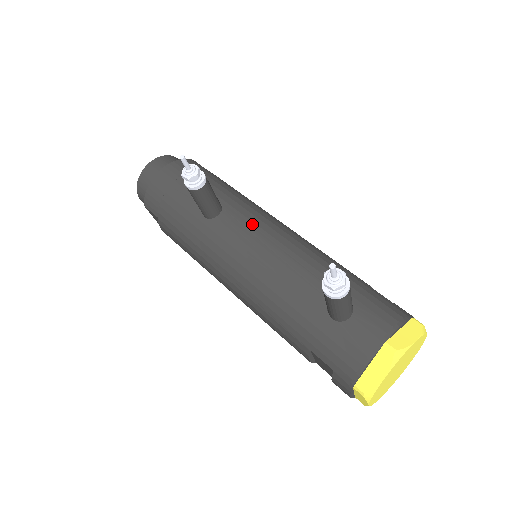
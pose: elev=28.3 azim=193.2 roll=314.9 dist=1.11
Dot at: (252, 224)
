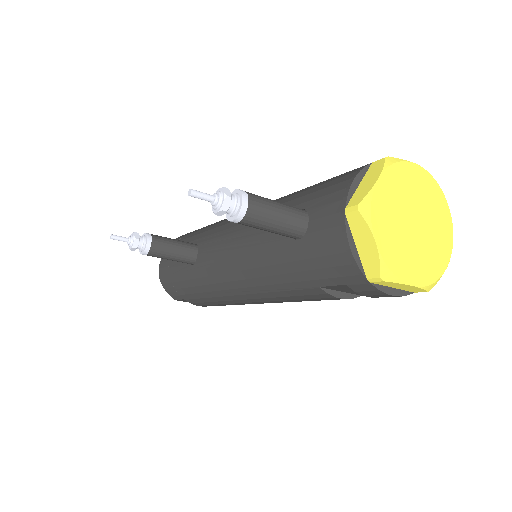
Dot at: (218, 234)
